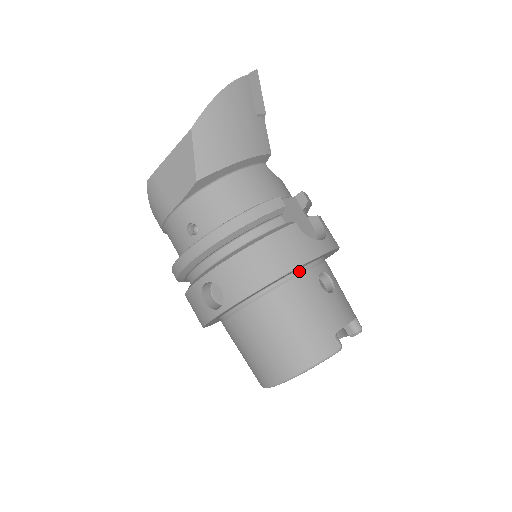
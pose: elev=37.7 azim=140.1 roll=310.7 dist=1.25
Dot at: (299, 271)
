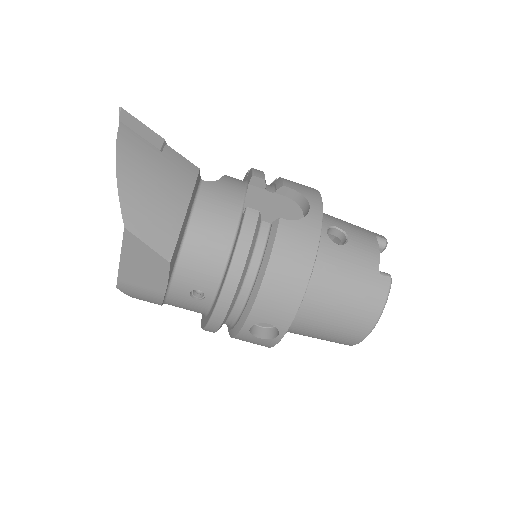
Dot at: occluded
